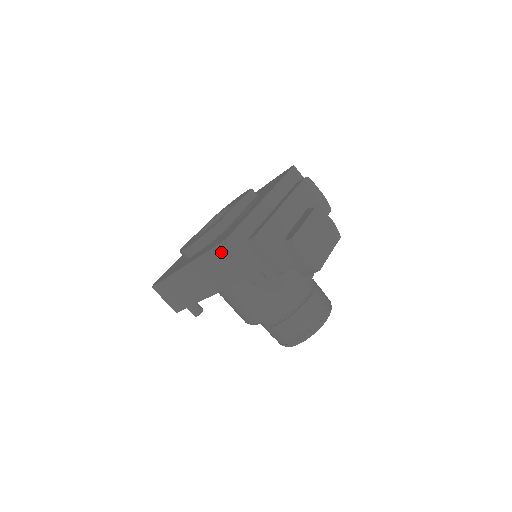
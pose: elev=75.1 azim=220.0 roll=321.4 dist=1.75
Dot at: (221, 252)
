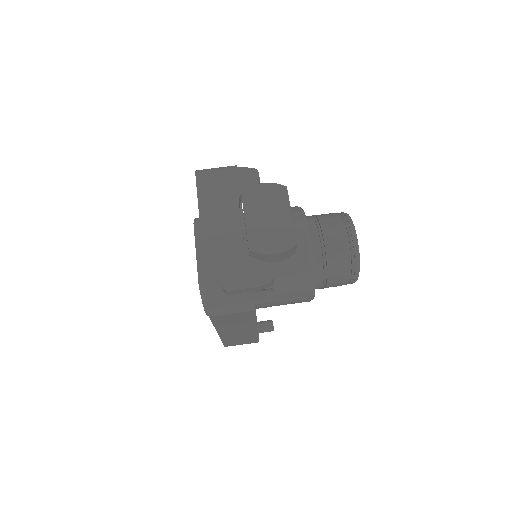
Dot at: (218, 318)
